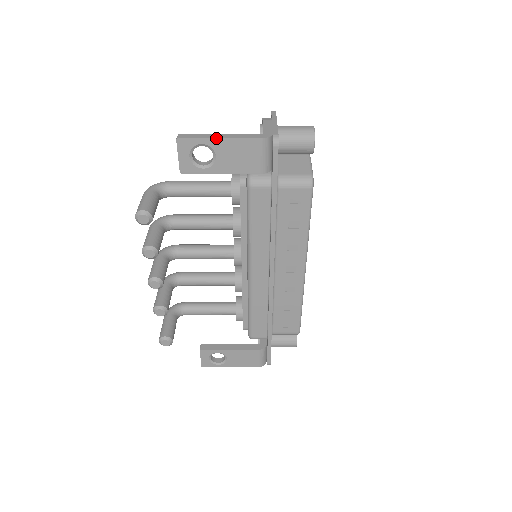
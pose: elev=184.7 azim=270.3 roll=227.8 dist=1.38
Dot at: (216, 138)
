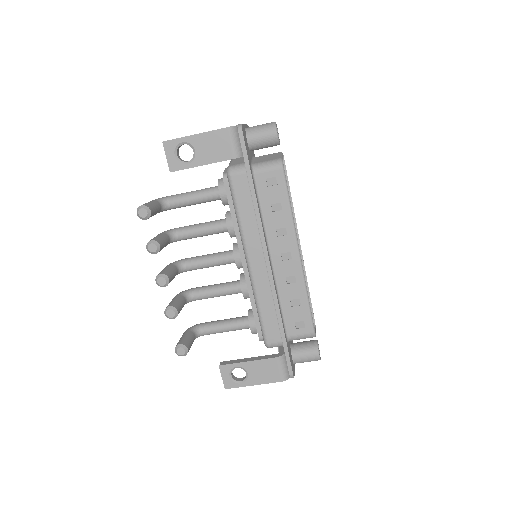
Dot at: (192, 135)
